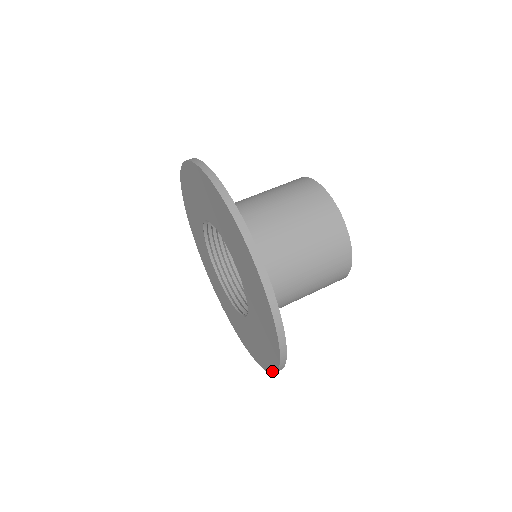
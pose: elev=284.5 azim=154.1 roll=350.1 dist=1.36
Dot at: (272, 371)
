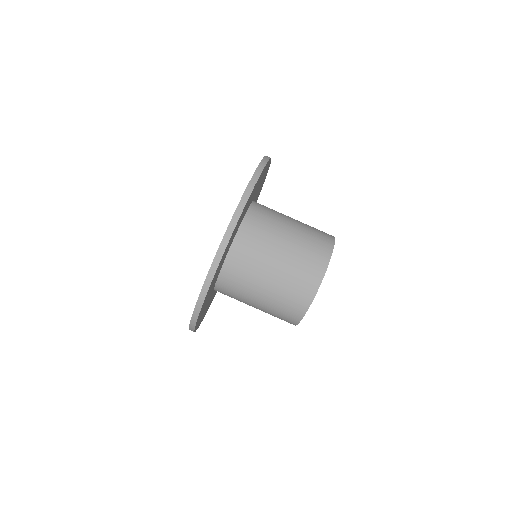
Dot at: occluded
